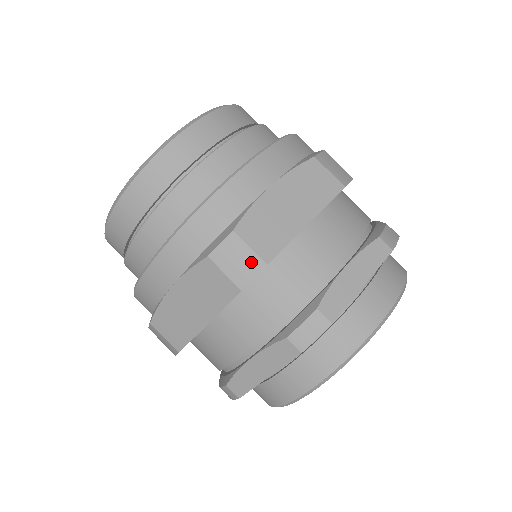
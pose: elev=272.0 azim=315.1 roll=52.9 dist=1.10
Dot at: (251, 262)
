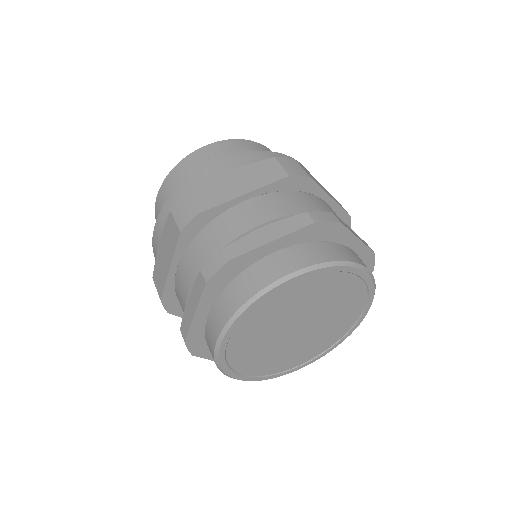
Dot at: (301, 171)
